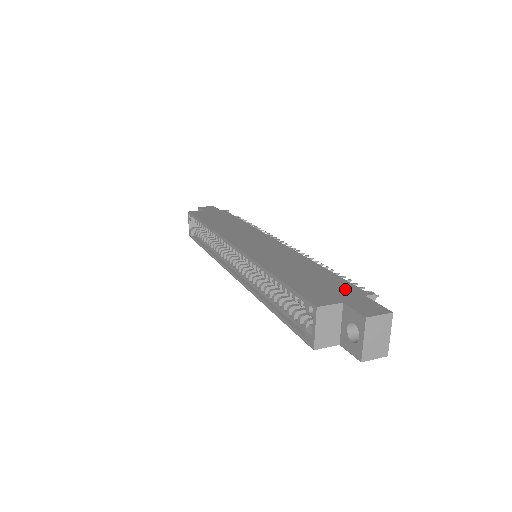
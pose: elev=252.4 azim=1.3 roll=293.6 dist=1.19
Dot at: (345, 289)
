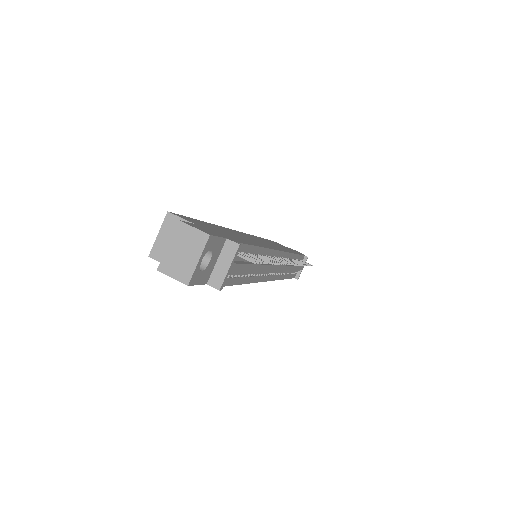
Dot at: occluded
